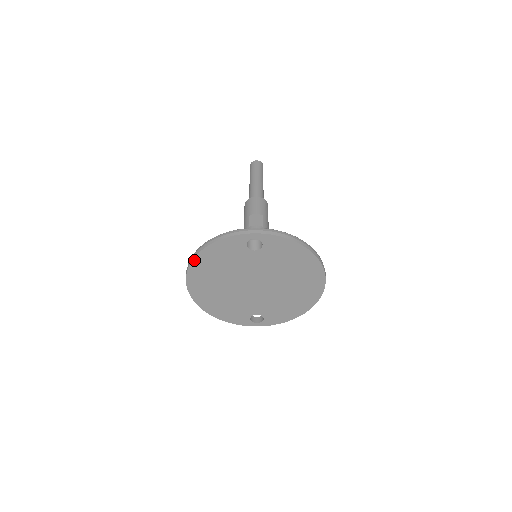
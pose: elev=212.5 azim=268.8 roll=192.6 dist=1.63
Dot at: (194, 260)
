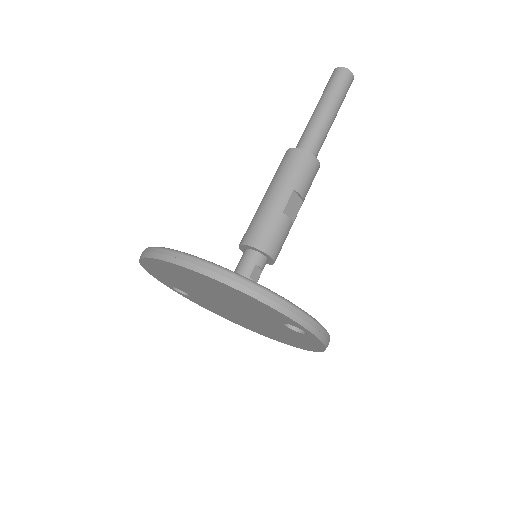
Dot at: (218, 281)
